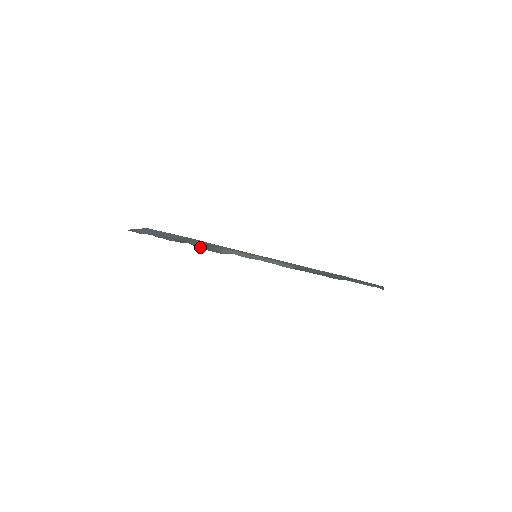
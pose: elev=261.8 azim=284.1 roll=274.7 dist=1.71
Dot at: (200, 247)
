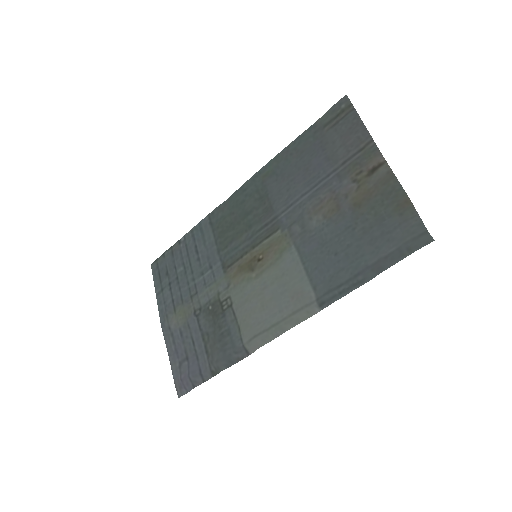
Dot at: (231, 362)
